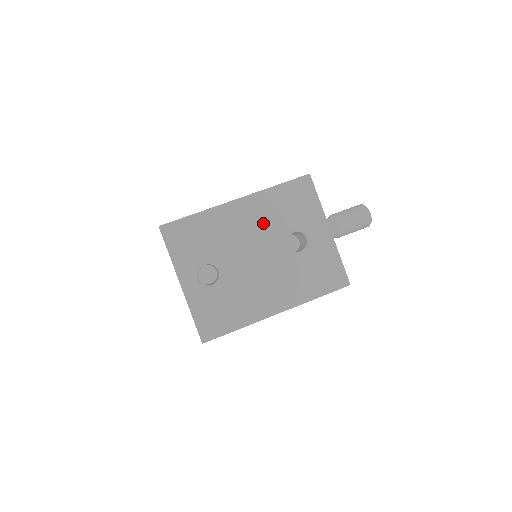
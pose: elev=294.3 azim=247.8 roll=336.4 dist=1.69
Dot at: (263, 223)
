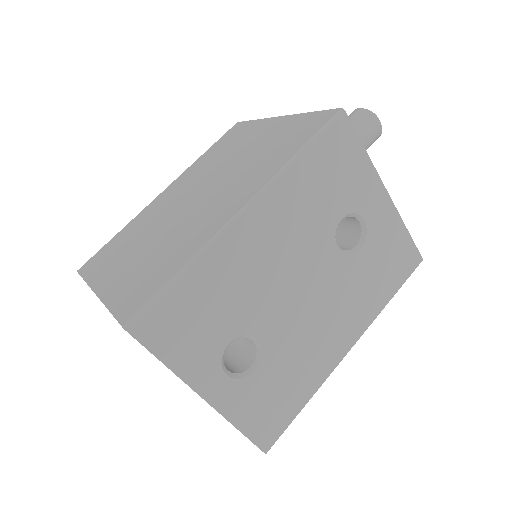
Dot at: (297, 230)
